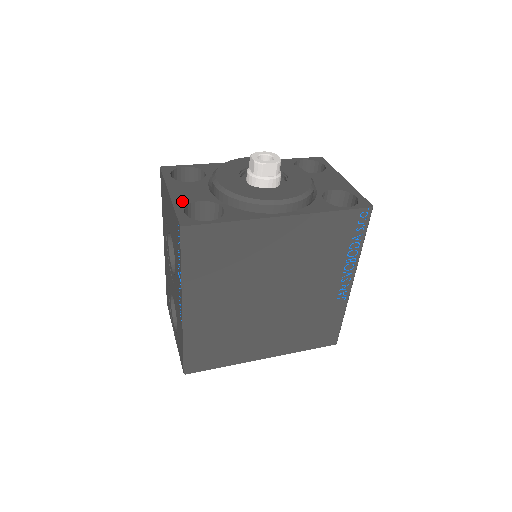
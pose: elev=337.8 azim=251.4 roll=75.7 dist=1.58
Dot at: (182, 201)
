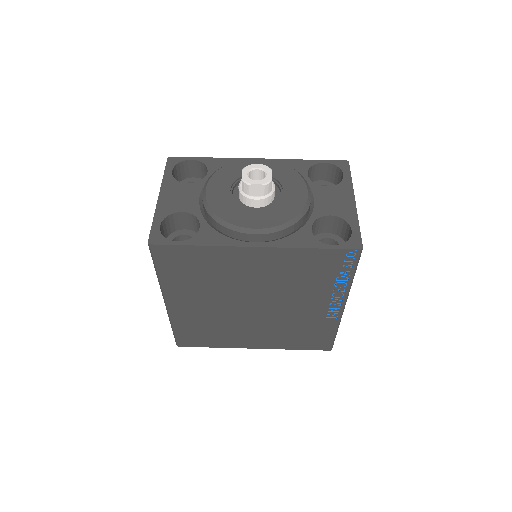
Dot at: (165, 209)
